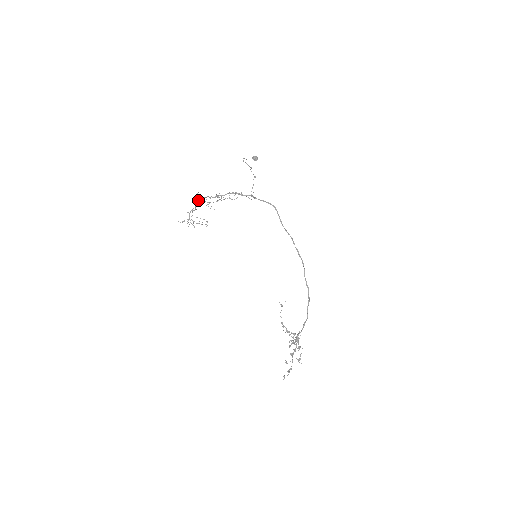
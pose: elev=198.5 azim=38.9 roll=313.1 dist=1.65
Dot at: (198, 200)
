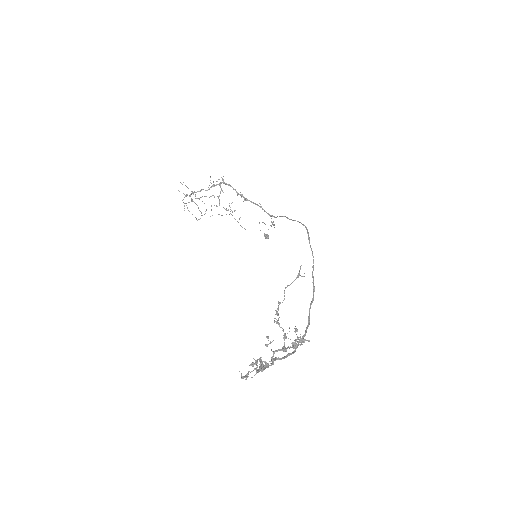
Dot at: (217, 184)
